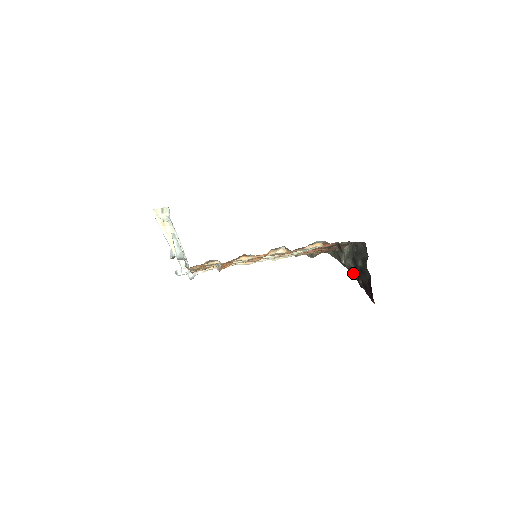
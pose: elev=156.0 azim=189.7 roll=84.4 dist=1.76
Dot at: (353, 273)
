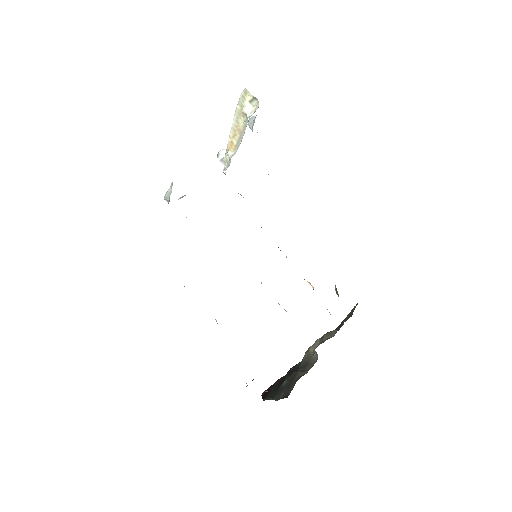
Dot at: occluded
